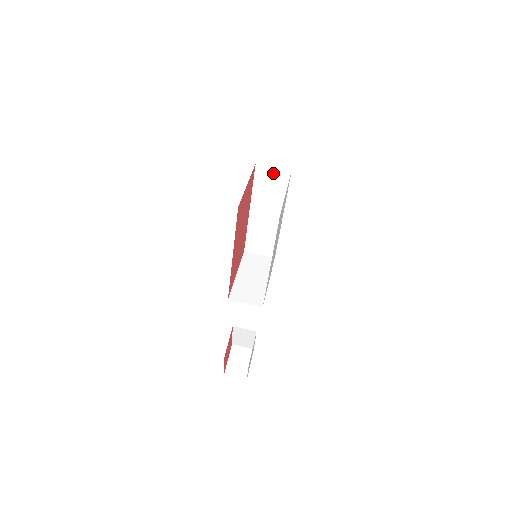
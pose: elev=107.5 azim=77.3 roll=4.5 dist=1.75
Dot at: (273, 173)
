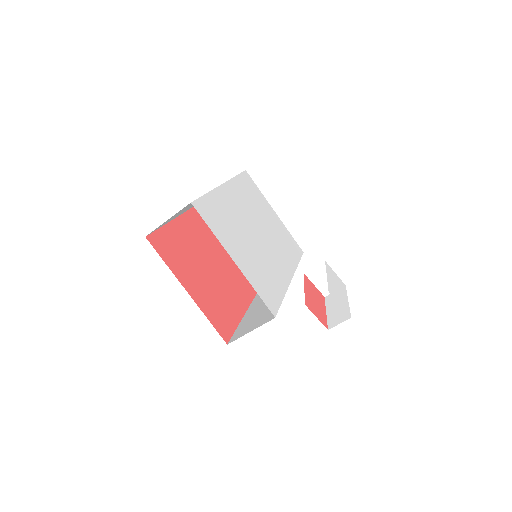
Dot at: occluded
